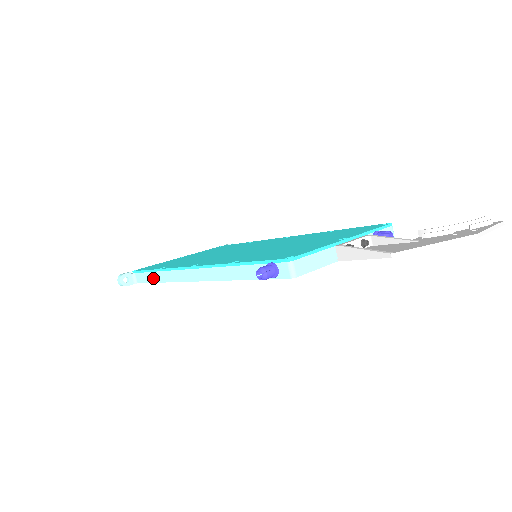
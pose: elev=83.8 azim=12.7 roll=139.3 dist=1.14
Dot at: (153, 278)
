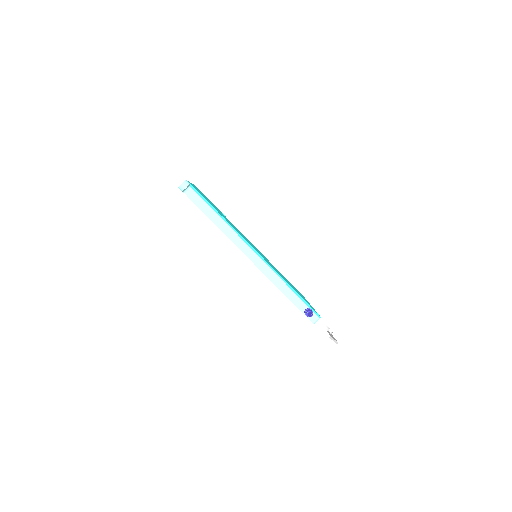
Dot at: (210, 213)
